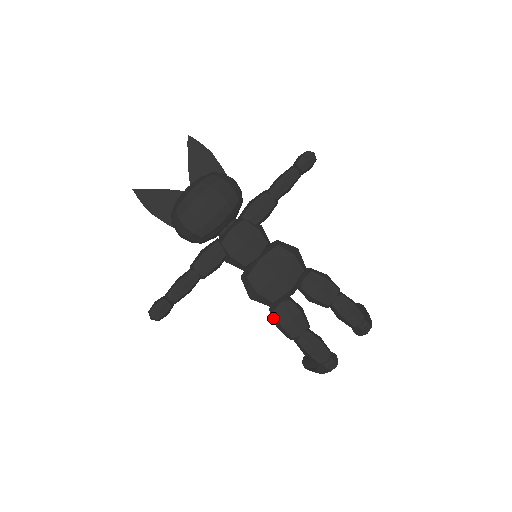
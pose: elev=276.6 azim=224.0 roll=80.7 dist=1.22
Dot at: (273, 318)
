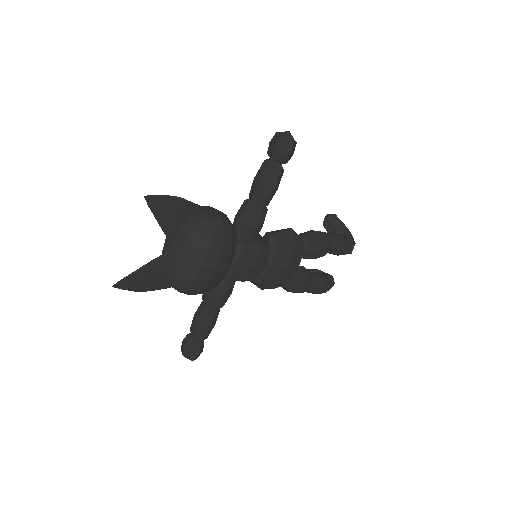
Dot at: occluded
